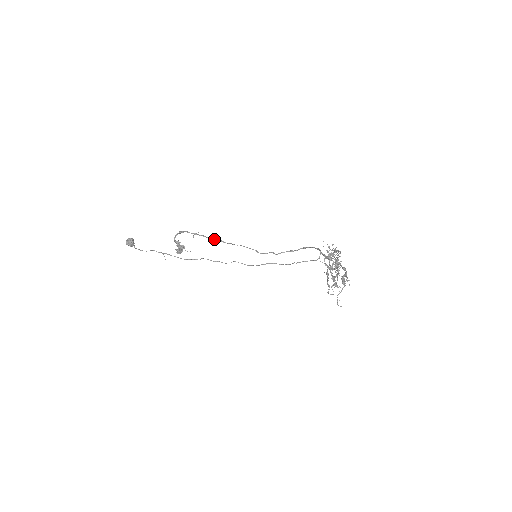
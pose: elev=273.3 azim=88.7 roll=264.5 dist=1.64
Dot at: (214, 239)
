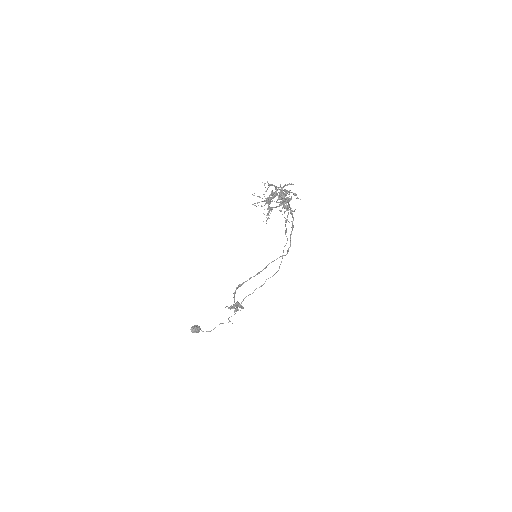
Dot at: occluded
